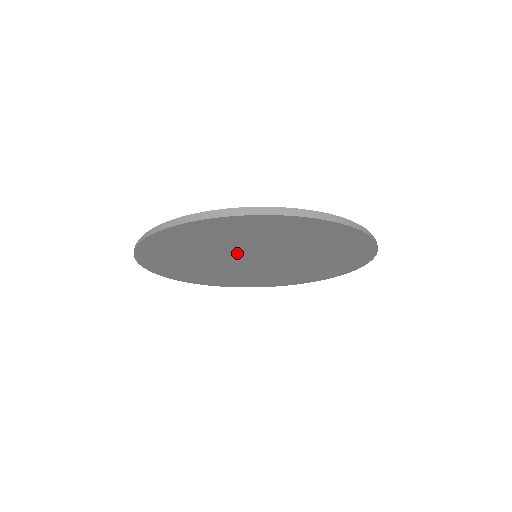
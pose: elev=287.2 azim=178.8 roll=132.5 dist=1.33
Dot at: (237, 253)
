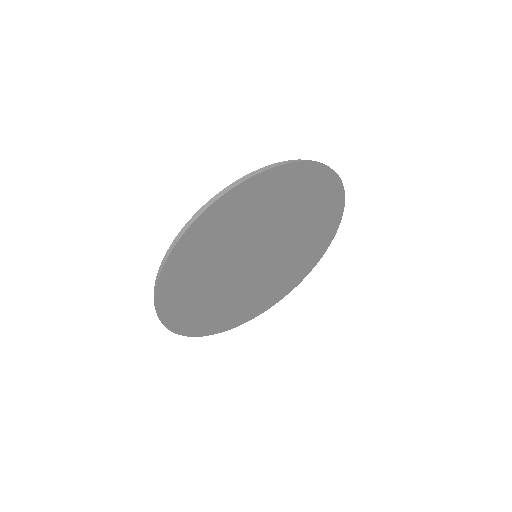
Dot at: (234, 269)
